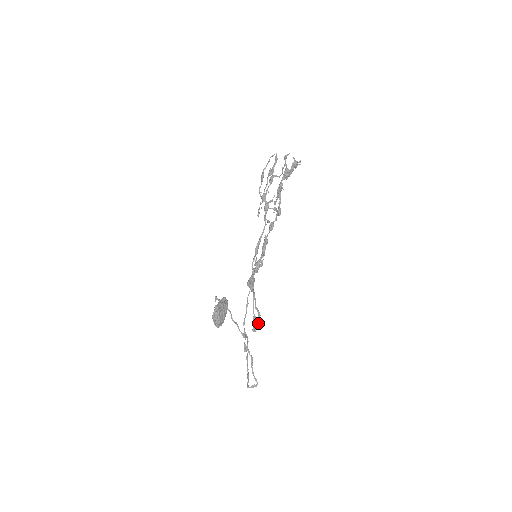
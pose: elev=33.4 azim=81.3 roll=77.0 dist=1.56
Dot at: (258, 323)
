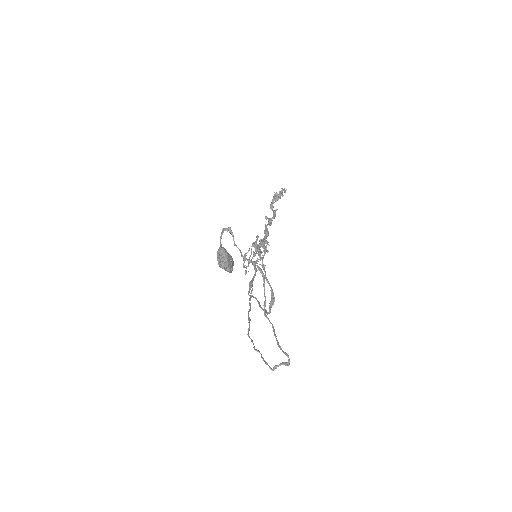
Dot at: (272, 301)
